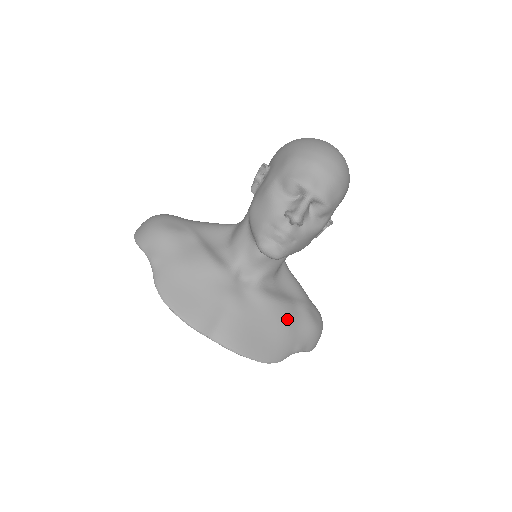
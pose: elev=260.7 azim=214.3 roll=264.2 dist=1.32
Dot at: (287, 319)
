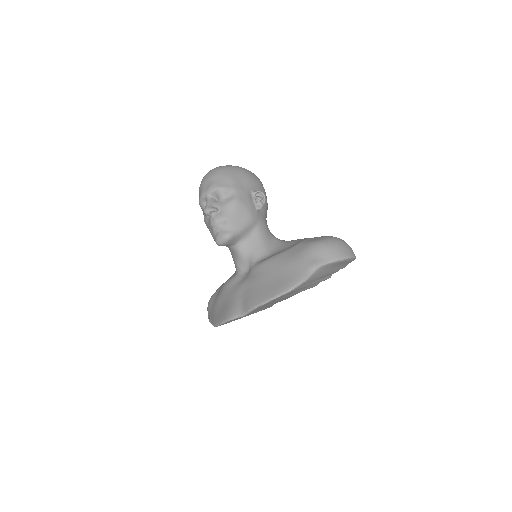
Dot at: (285, 259)
